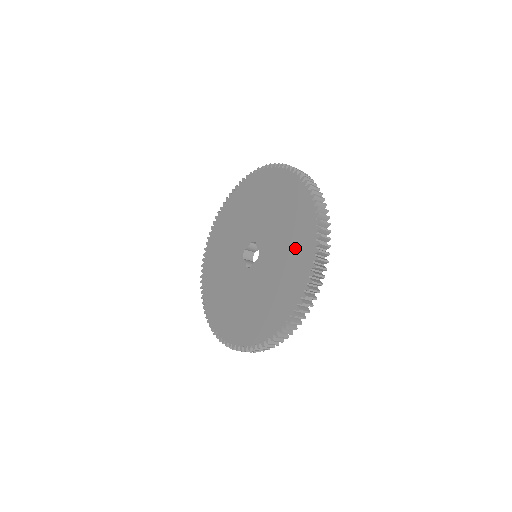
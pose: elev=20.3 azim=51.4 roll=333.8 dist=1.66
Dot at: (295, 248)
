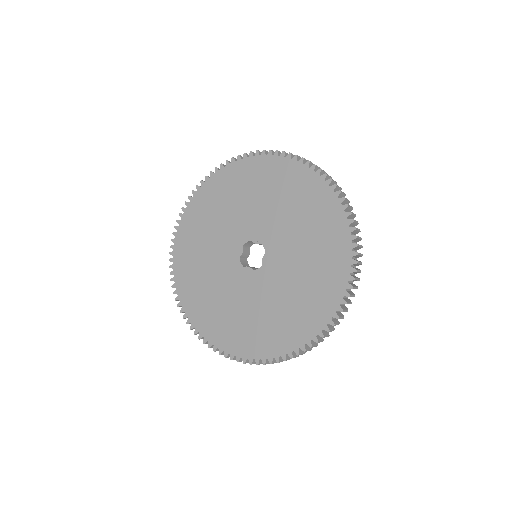
Dot at: (291, 317)
